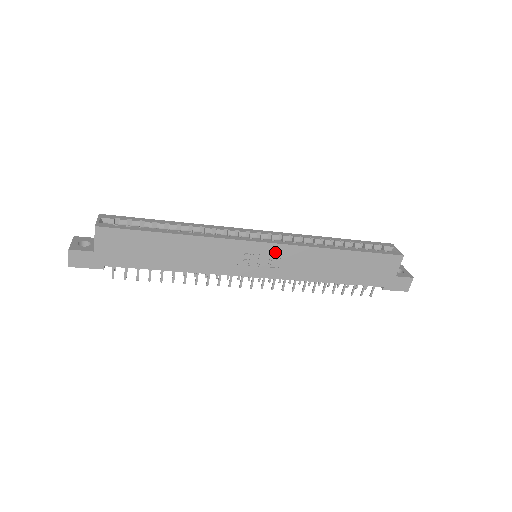
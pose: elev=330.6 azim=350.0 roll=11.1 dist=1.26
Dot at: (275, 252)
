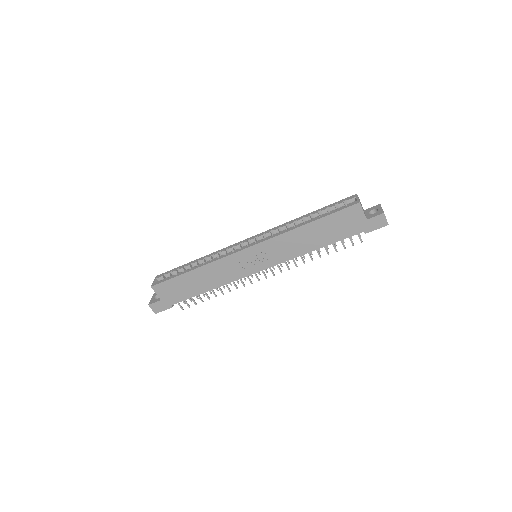
Dot at: (261, 249)
